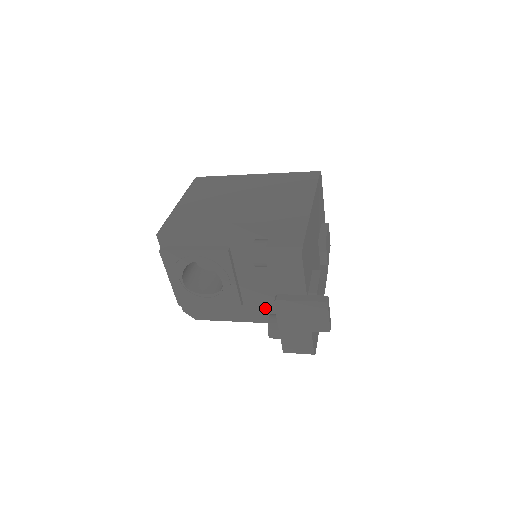
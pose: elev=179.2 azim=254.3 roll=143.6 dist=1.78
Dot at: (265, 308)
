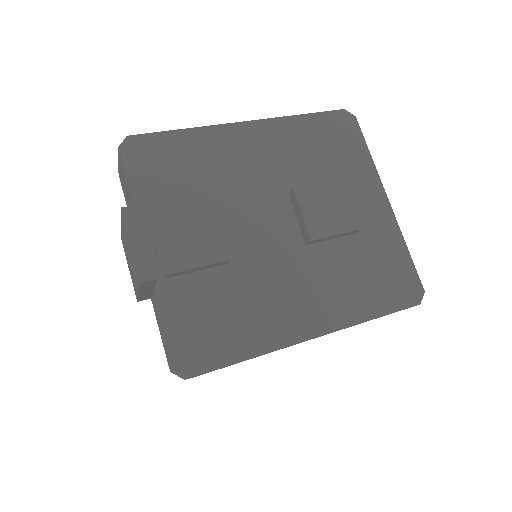
Dot at: occluded
